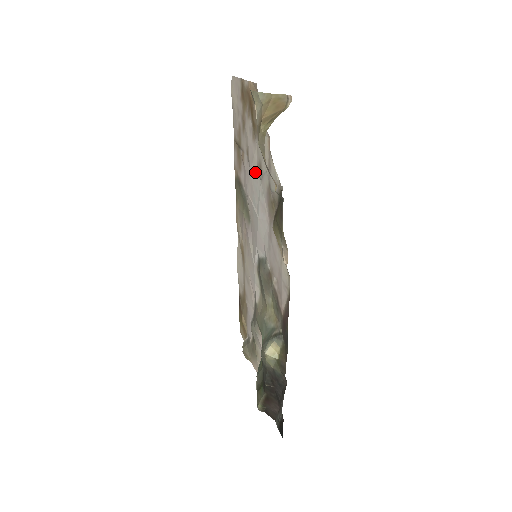
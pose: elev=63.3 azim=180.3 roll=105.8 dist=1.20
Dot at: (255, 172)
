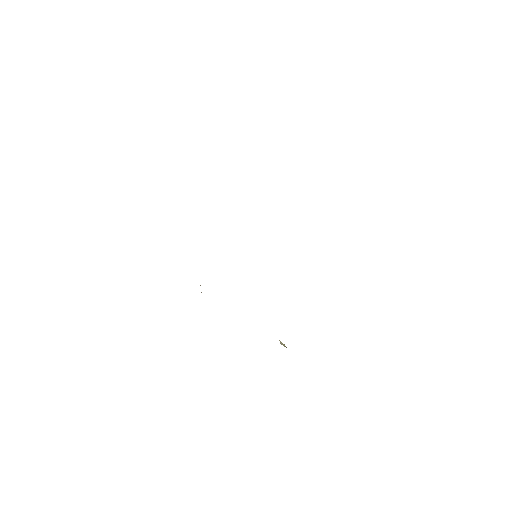
Dot at: occluded
